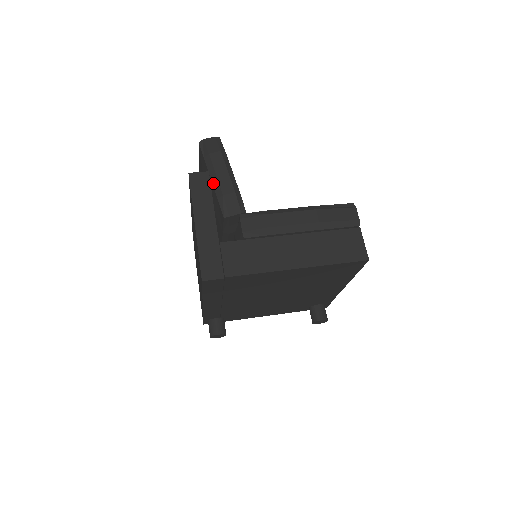
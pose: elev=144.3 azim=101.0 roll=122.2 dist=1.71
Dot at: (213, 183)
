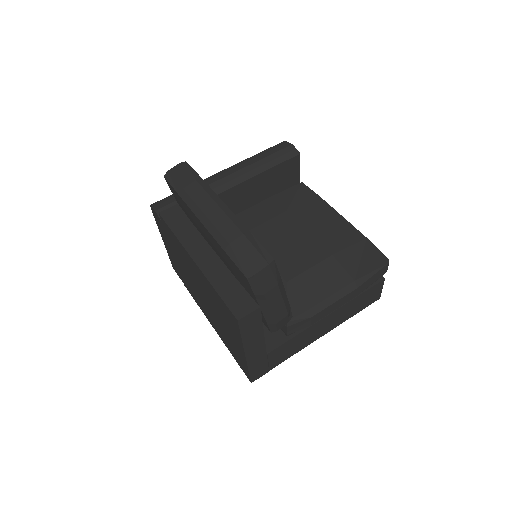
Dot at: (264, 315)
